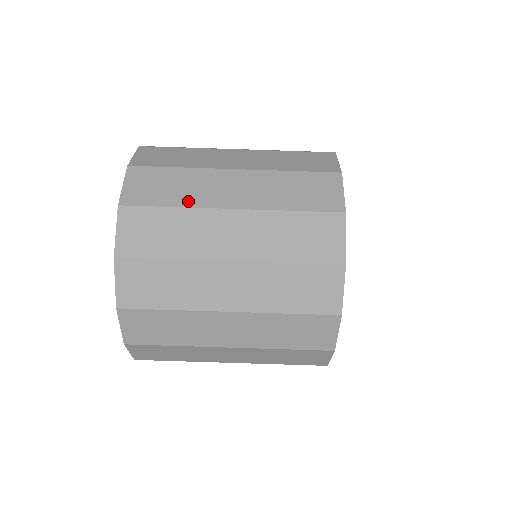
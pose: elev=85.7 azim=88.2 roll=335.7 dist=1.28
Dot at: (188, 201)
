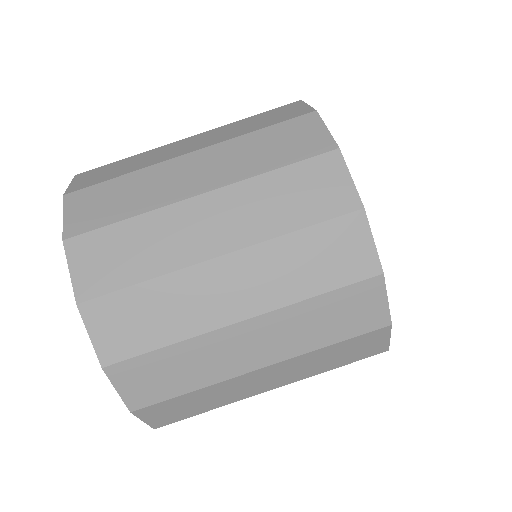
Dot at: (145, 205)
